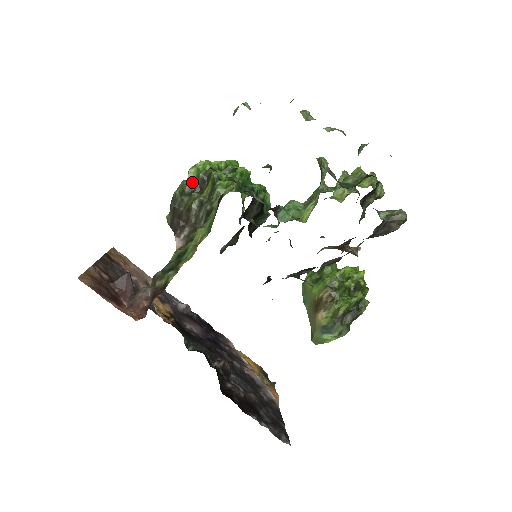
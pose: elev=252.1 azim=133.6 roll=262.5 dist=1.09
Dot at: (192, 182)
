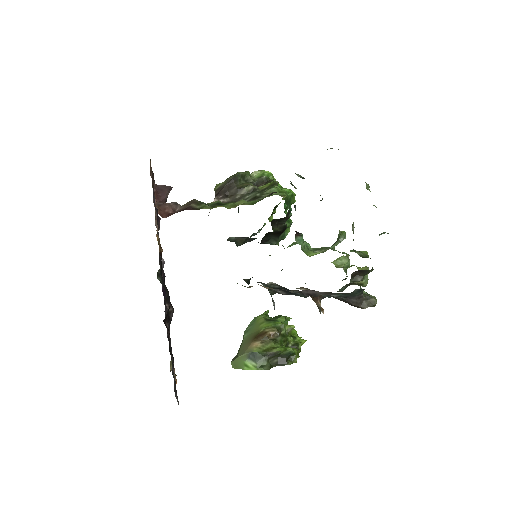
Dot at: occluded
